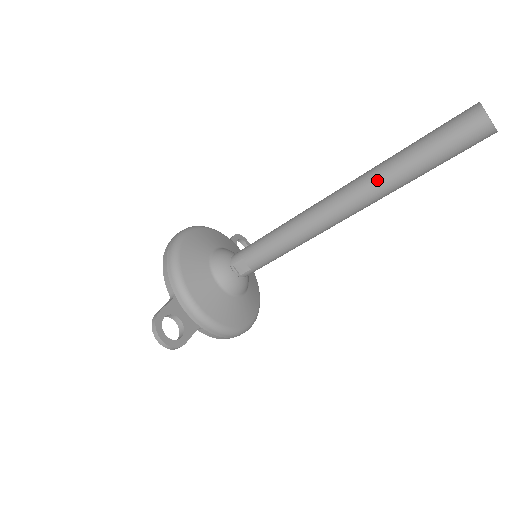
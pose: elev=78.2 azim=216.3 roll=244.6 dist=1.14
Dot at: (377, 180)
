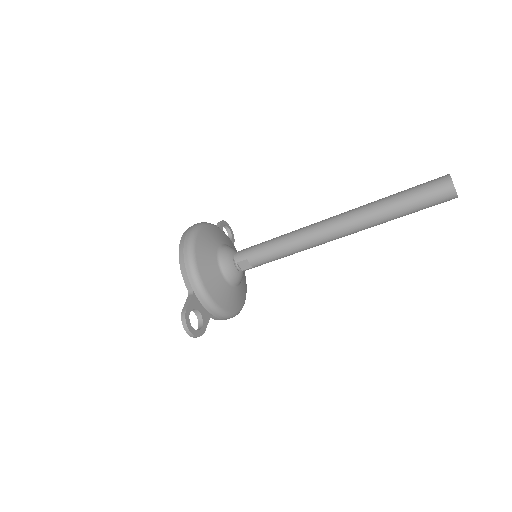
Dot at: (368, 218)
